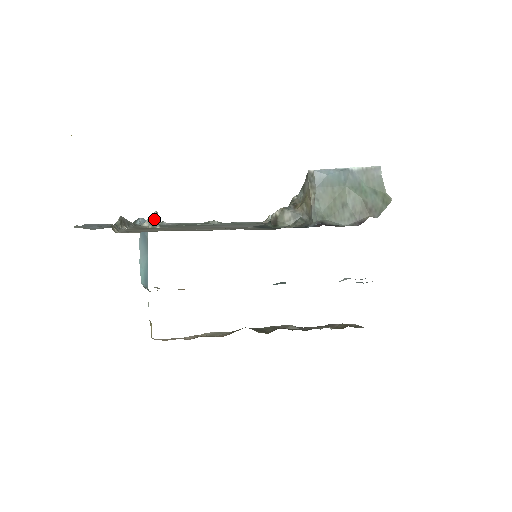
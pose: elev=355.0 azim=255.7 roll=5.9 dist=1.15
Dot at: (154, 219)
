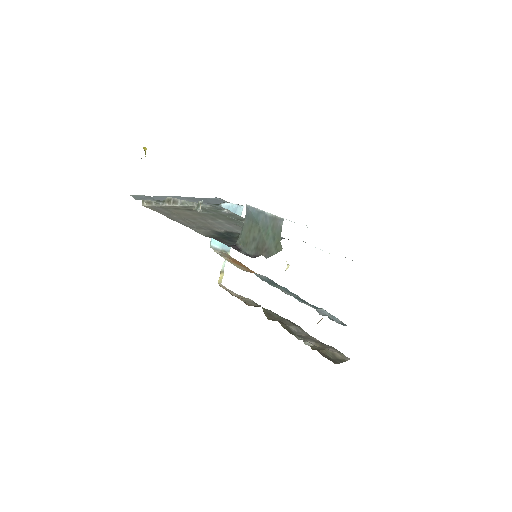
Dot at: (199, 205)
